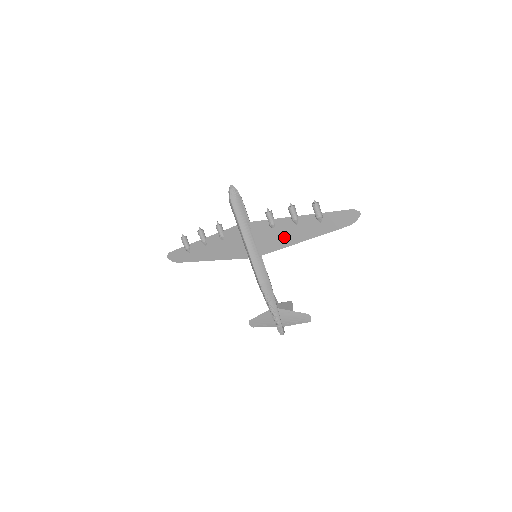
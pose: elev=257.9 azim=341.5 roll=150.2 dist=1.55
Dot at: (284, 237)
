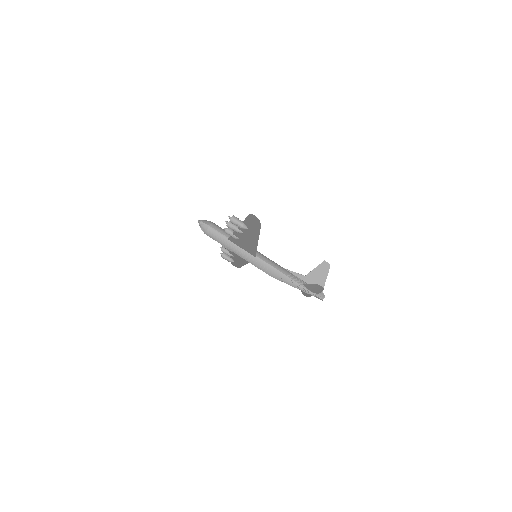
Dot at: (249, 243)
